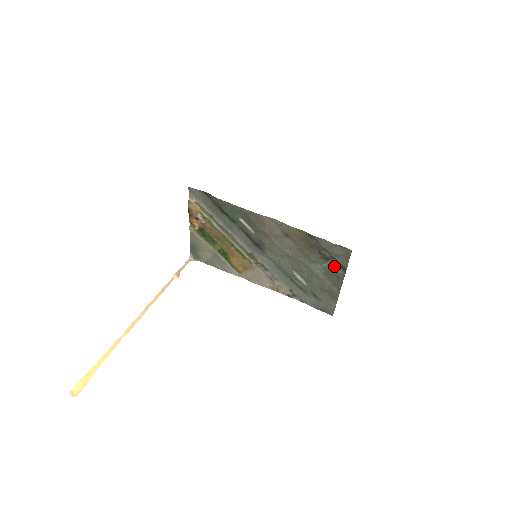
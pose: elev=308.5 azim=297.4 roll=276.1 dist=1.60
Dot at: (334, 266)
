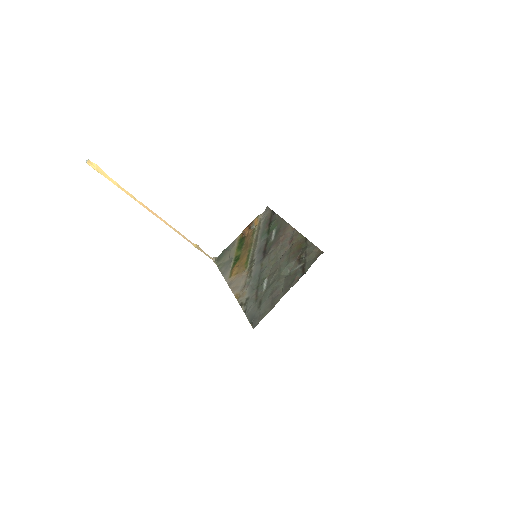
Dot at: (299, 271)
